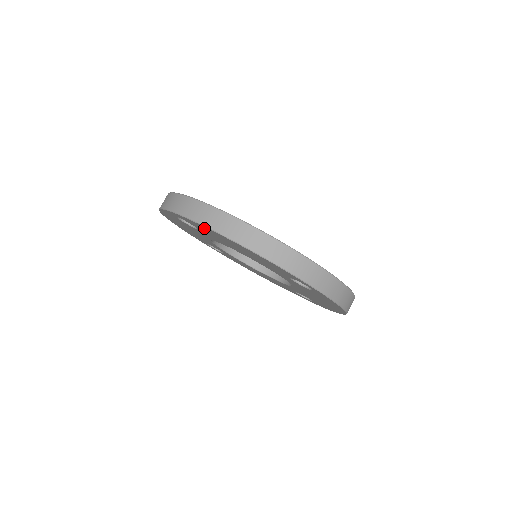
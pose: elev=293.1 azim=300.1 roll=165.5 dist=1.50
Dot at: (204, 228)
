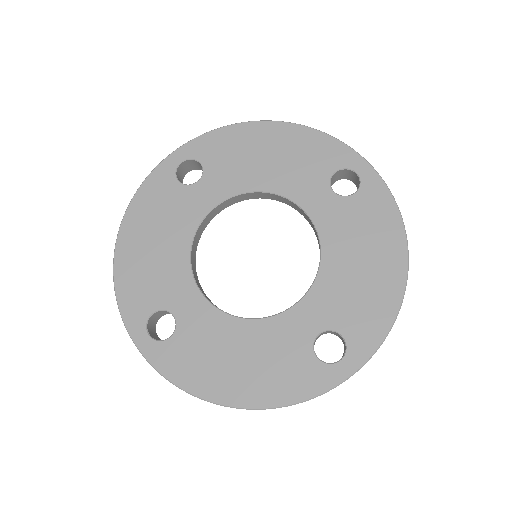
Dot at: (229, 137)
